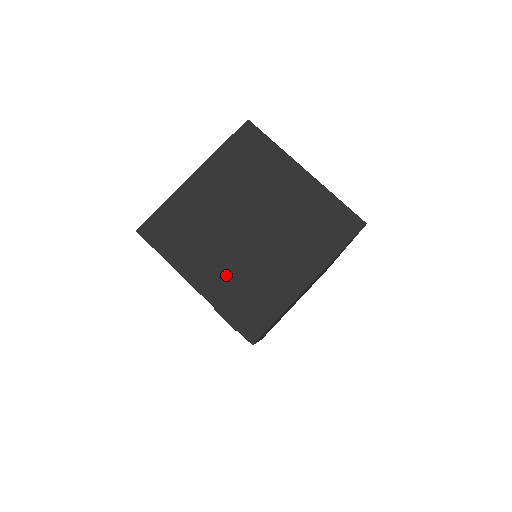
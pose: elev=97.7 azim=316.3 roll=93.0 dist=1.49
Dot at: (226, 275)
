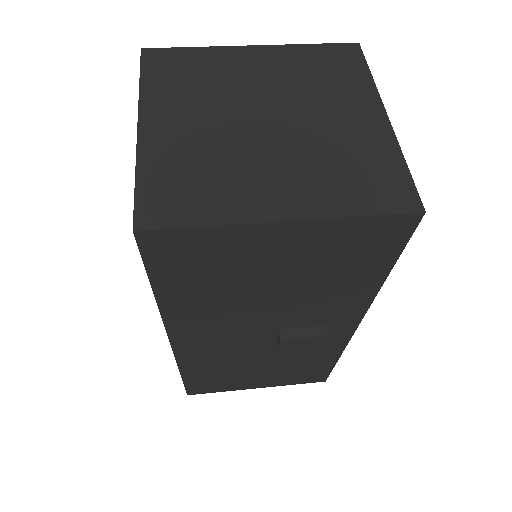
Dot at: (303, 178)
